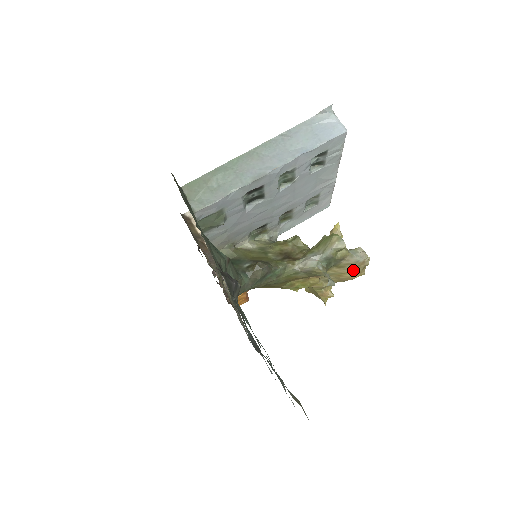
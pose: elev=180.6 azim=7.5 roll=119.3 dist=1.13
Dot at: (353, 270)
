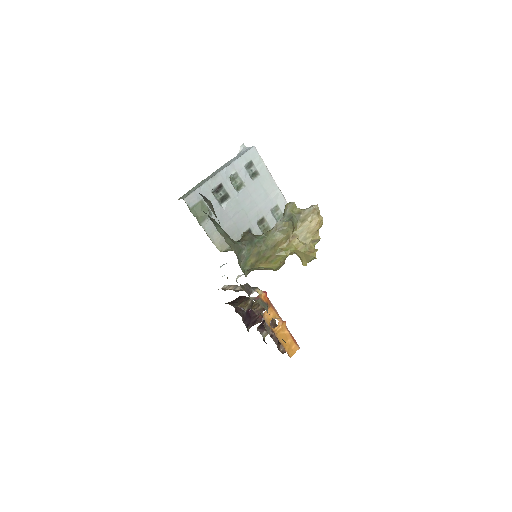
Dot at: (312, 218)
